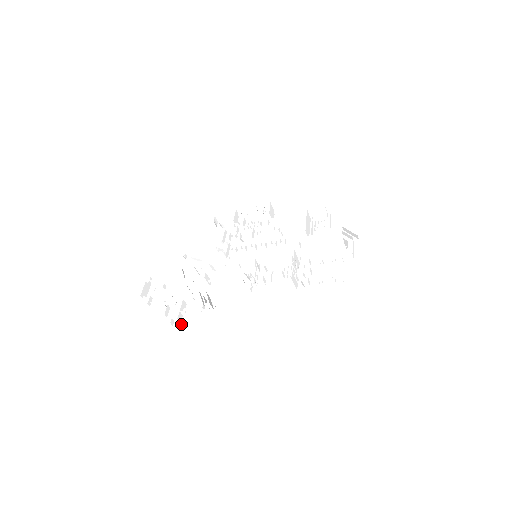
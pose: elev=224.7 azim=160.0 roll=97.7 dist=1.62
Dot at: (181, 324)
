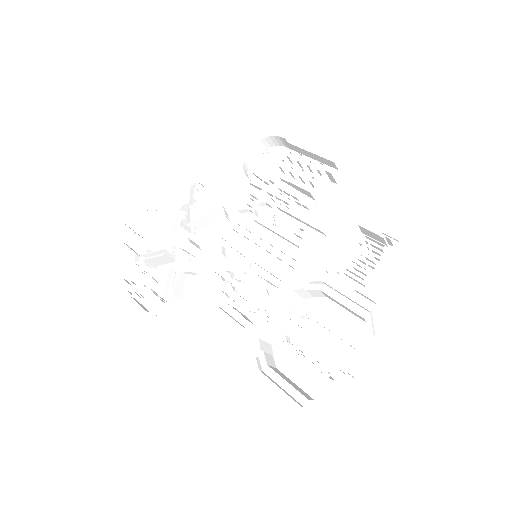
Dot at: (138, 297)
